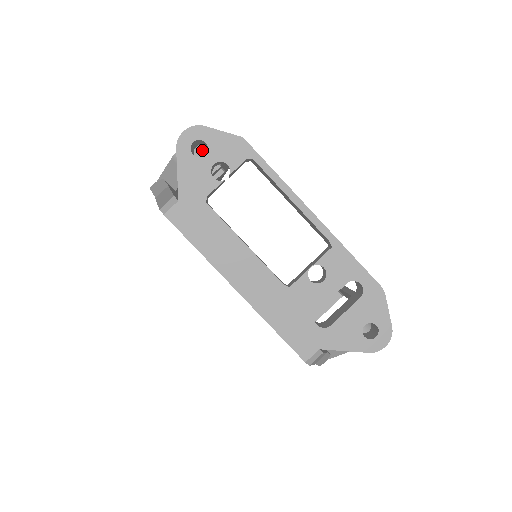
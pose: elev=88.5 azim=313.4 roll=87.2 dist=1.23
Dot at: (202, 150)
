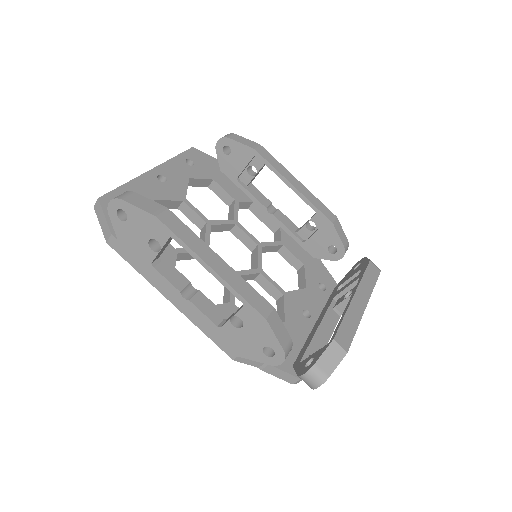
Dot at: (290, 348)
